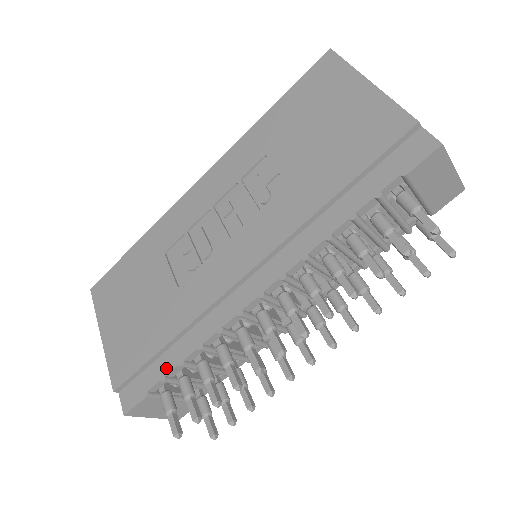
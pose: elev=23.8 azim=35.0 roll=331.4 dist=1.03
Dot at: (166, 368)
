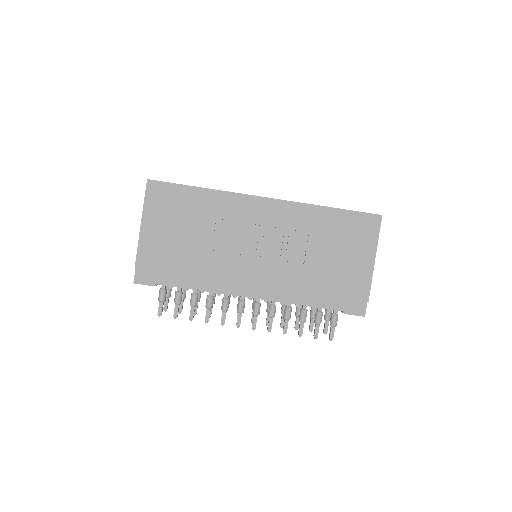
Dot at: (176, 283)
